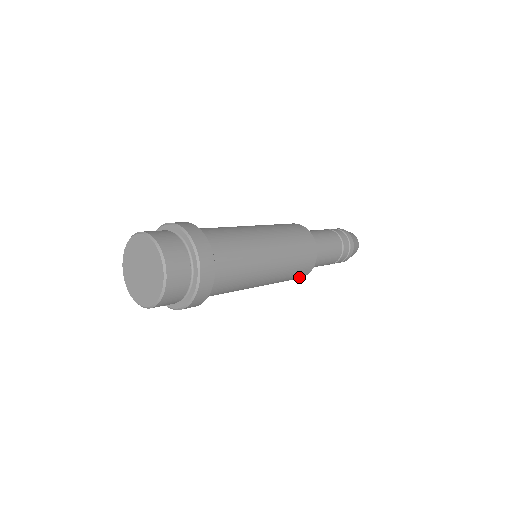
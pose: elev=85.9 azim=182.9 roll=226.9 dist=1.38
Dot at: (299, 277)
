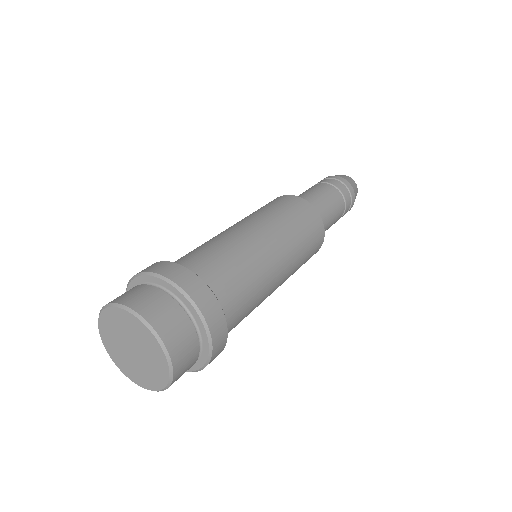
Dot at: (318, 231)
